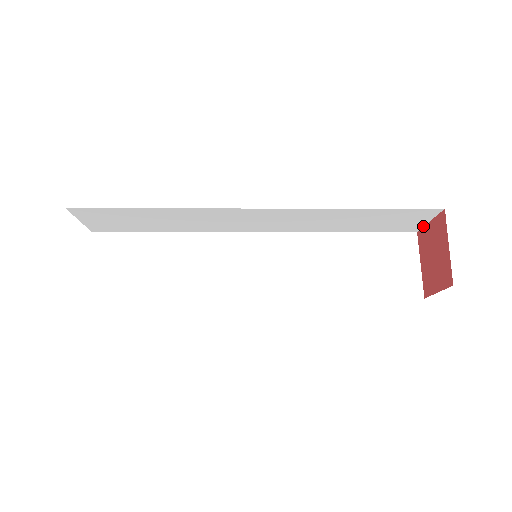
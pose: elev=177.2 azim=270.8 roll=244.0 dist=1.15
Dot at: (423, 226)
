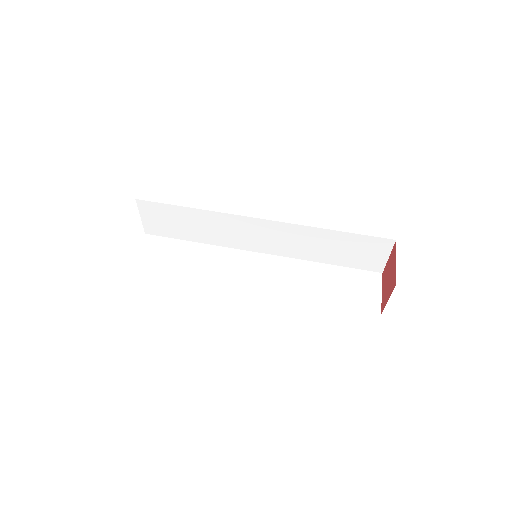
Dot at: (395, 252)
